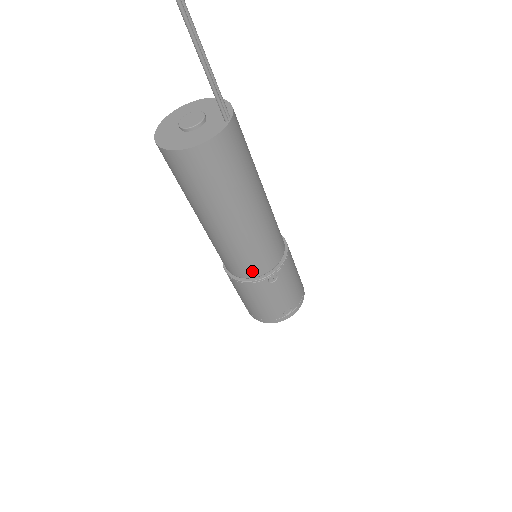
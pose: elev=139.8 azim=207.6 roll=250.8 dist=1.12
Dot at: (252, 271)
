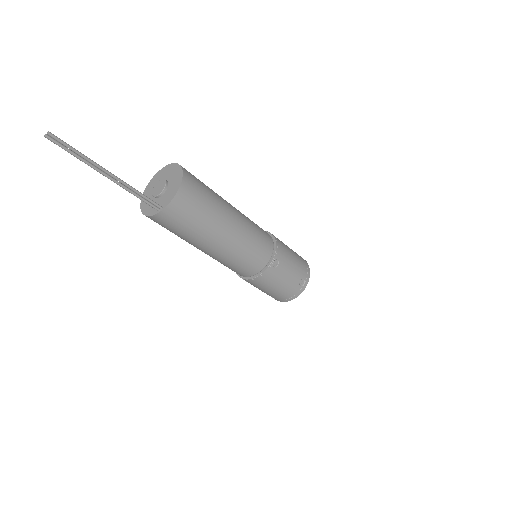
Dot at: occluded
